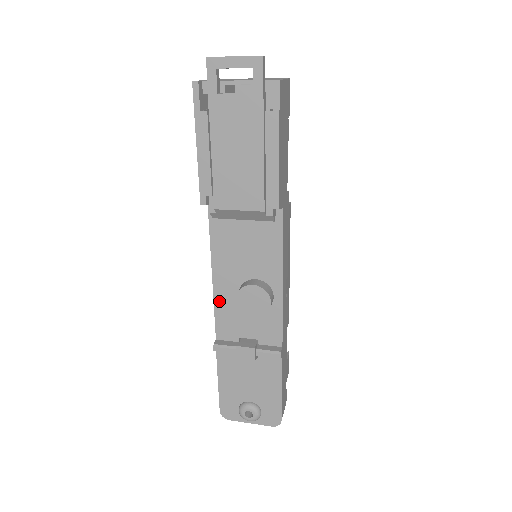
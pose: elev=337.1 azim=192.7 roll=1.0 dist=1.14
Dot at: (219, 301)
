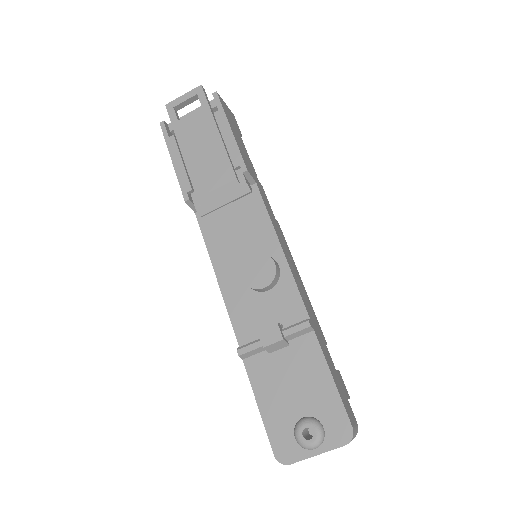
Dot at: (230, 300)
